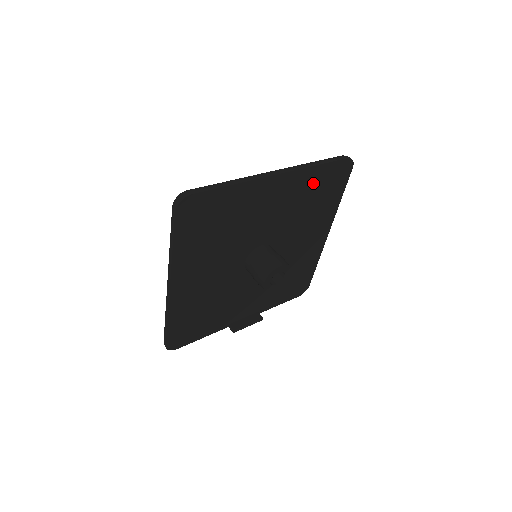
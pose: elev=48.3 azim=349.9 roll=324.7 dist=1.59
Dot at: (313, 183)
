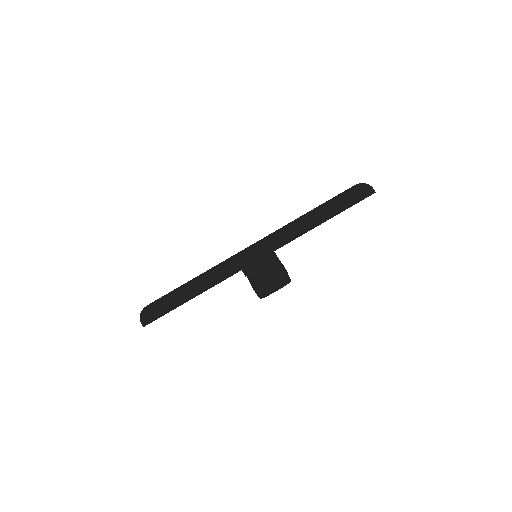
Dot at: occluded
